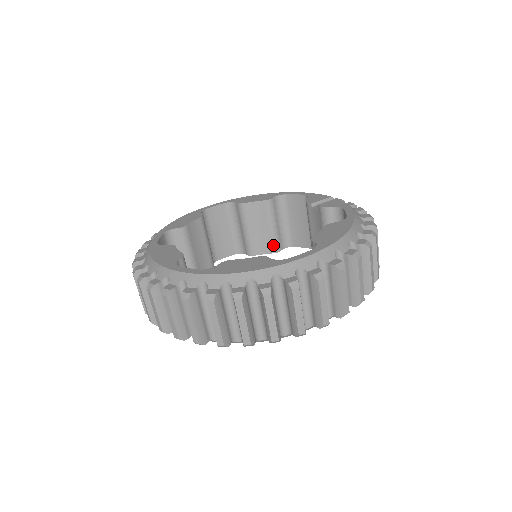
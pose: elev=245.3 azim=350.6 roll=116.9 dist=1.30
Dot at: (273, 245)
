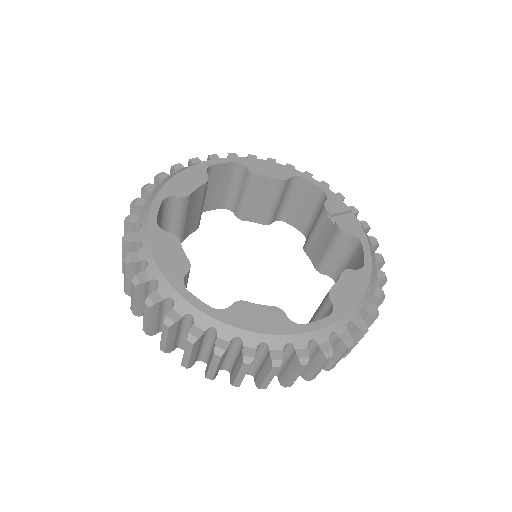
Dot at: (267, 218)
